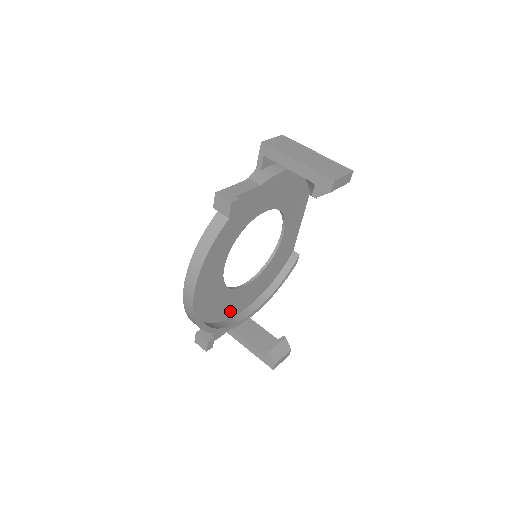
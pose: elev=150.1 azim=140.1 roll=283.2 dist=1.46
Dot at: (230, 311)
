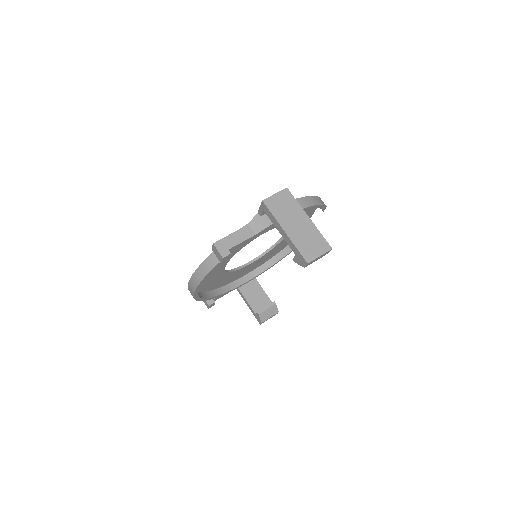
Dot at: (234, 278)
